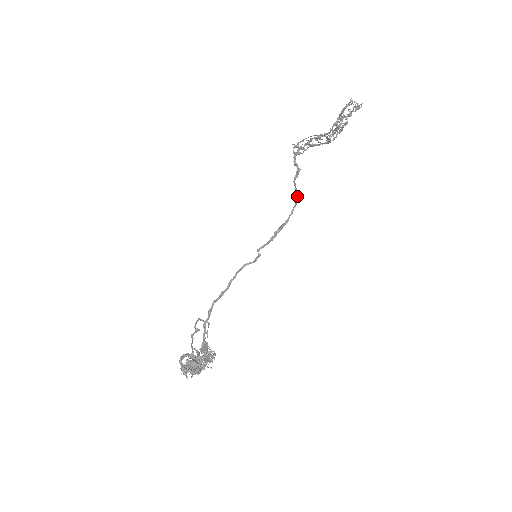
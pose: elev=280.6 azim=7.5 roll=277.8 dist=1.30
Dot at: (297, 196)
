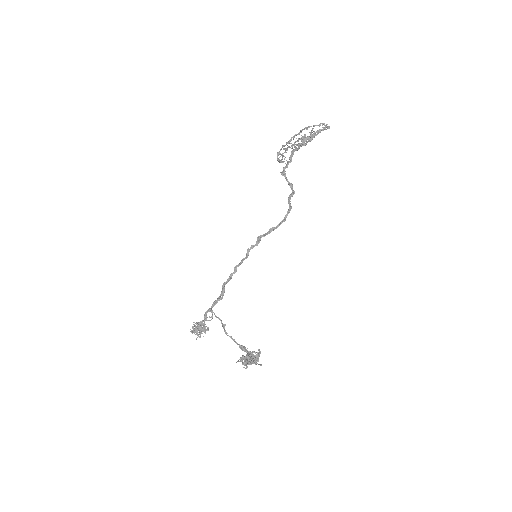
Dot at: (290, 208)
